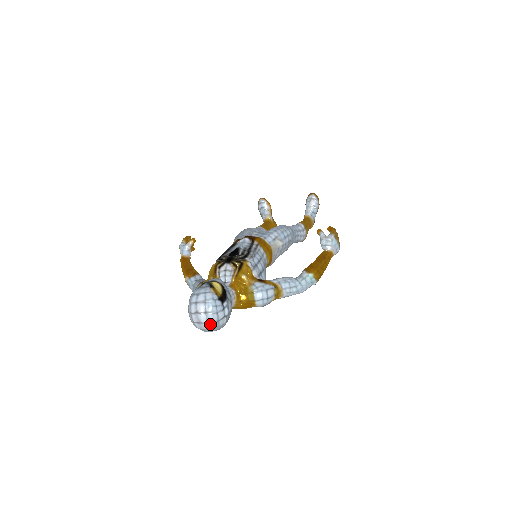
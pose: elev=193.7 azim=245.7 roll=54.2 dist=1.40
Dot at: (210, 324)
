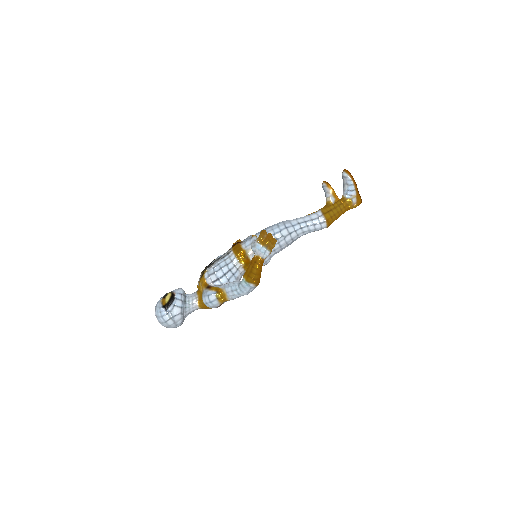
Dot at: (162, 324)
